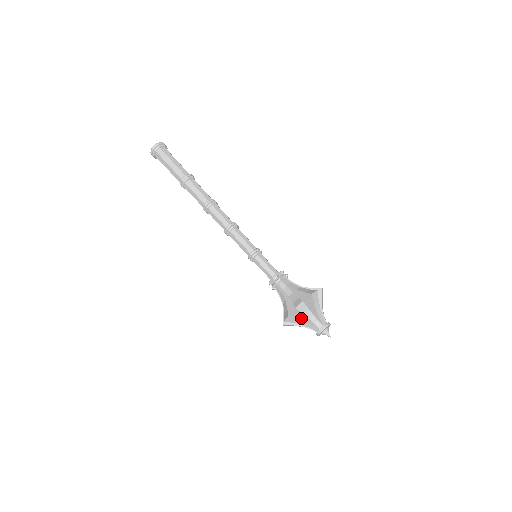
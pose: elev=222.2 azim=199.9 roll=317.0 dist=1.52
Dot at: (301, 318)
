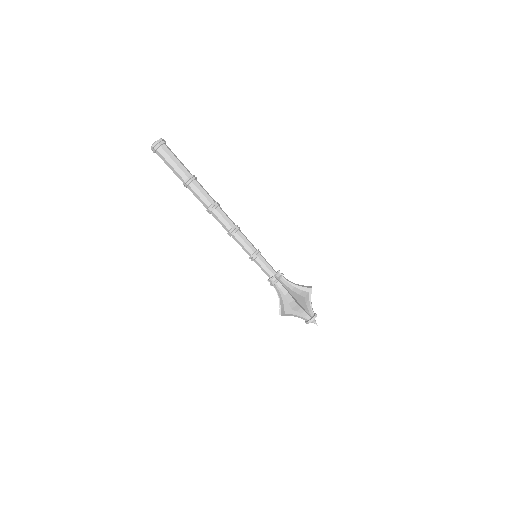
Dot at: occluded
